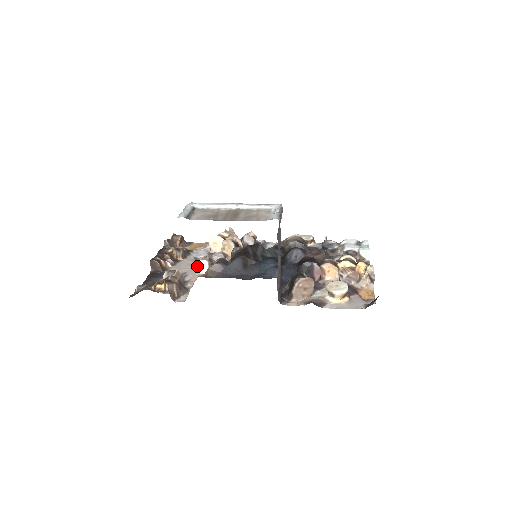
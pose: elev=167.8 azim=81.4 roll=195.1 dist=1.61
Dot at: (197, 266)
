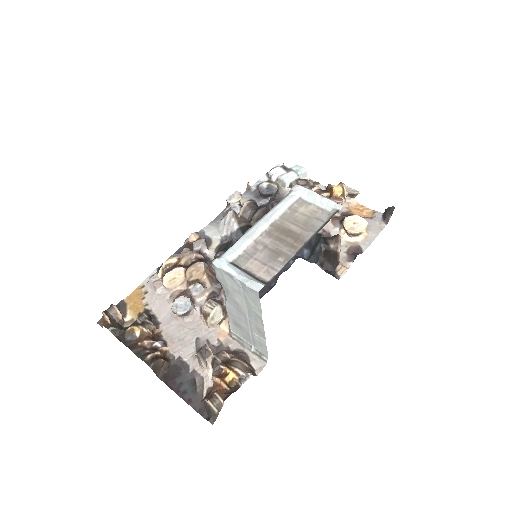
Dot at: (210, 320)
